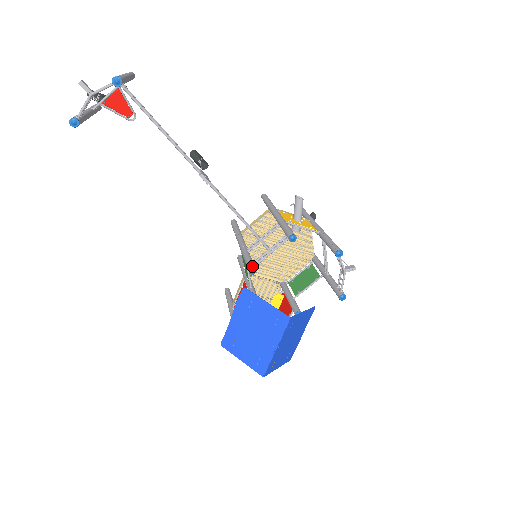
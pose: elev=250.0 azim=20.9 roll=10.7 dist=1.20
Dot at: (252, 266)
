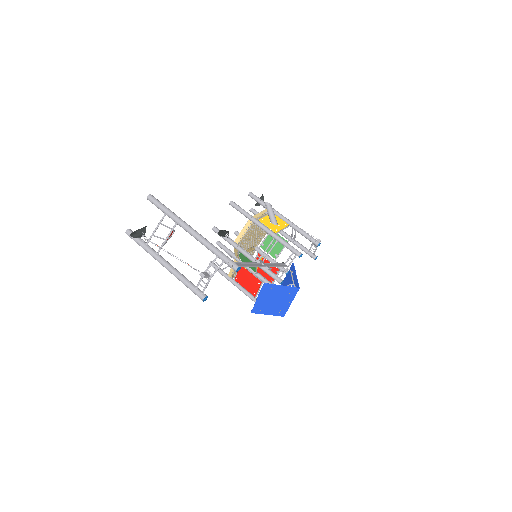
Dot at: (281, 280)
